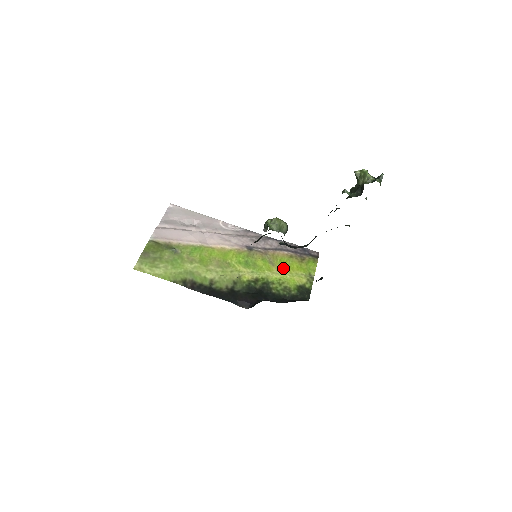
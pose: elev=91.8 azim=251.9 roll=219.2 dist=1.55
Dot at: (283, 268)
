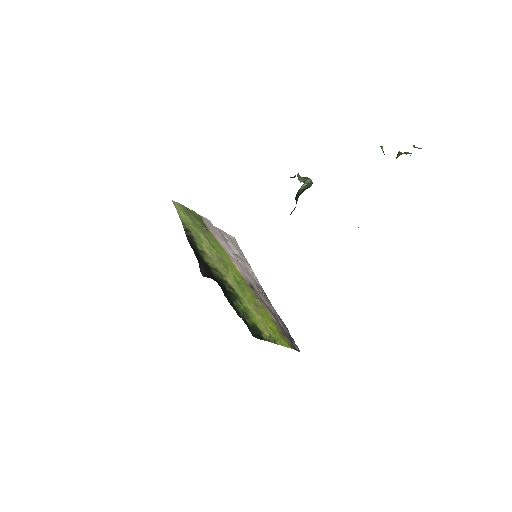
Dot at: (260, 313)
